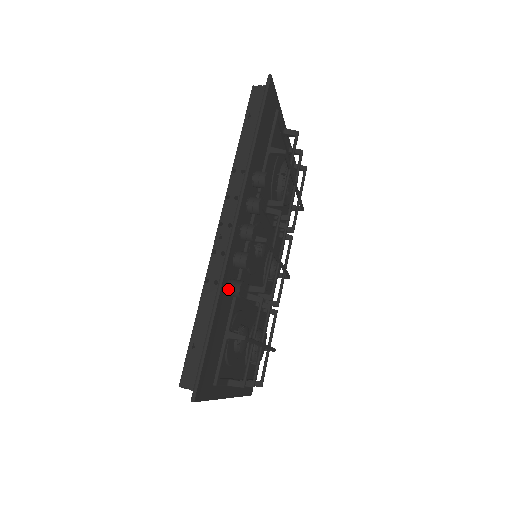
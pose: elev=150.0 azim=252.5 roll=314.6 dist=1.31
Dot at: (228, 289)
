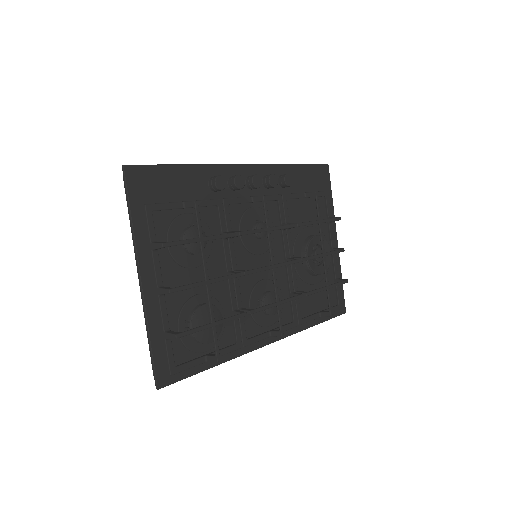
Dot at: (211, 177)
